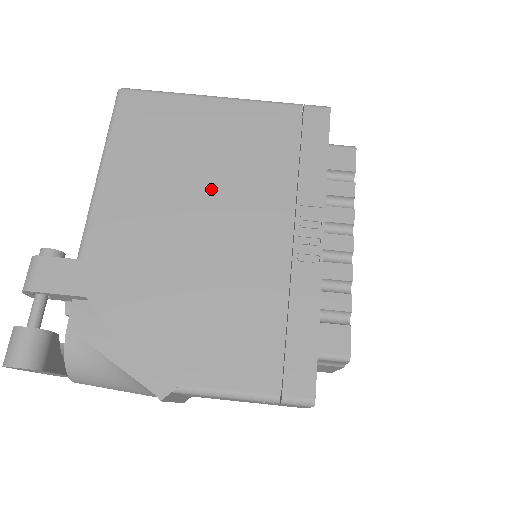
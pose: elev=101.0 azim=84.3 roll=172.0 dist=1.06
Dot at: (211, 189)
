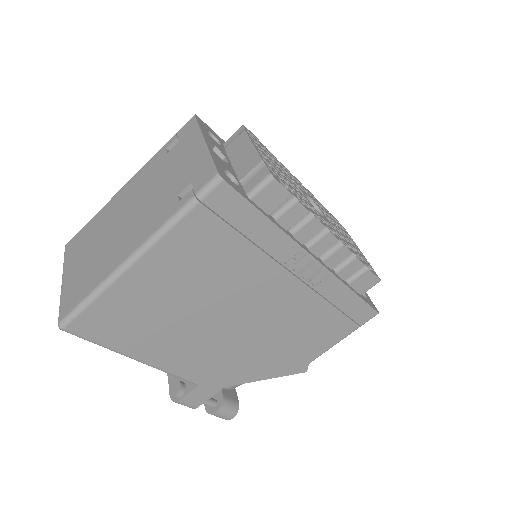
Dot at: (215, 307)
